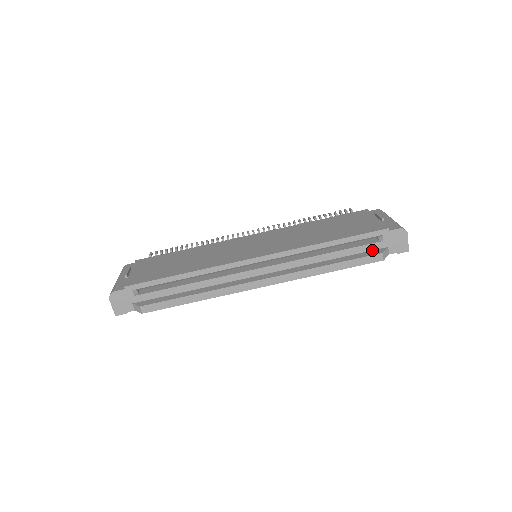
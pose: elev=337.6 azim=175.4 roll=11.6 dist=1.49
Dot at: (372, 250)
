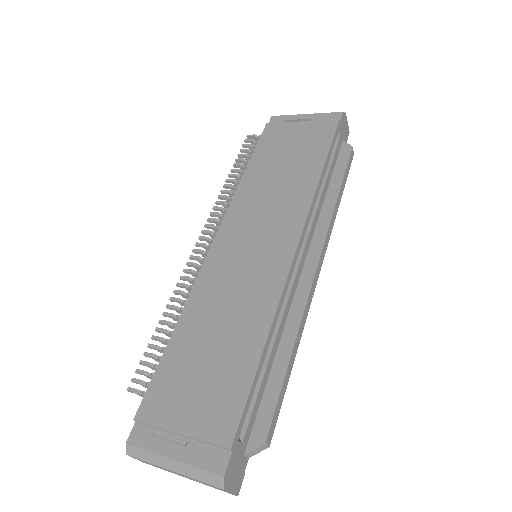
Dot at: (339, 153)
